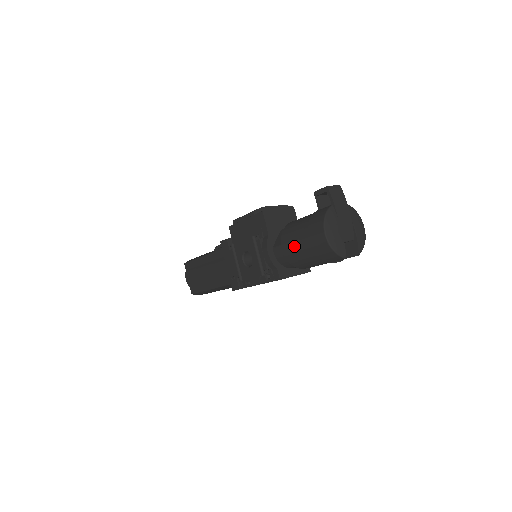
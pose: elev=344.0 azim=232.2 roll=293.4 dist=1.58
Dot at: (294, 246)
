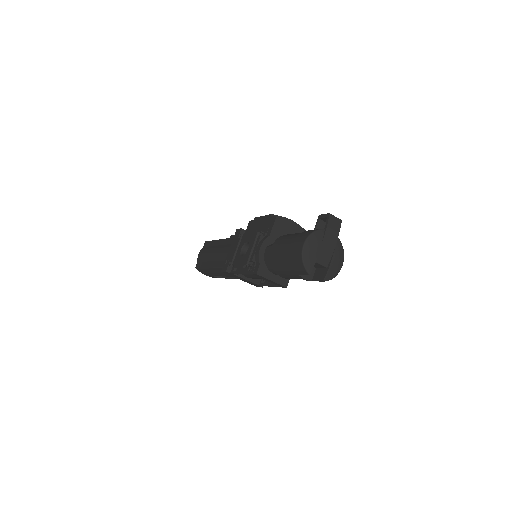
Dot at: (280, 248)
